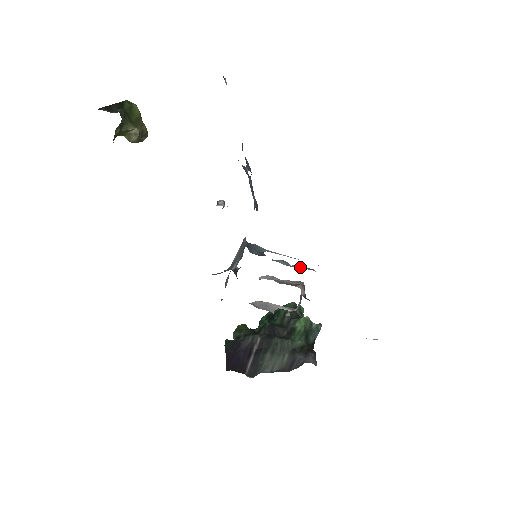
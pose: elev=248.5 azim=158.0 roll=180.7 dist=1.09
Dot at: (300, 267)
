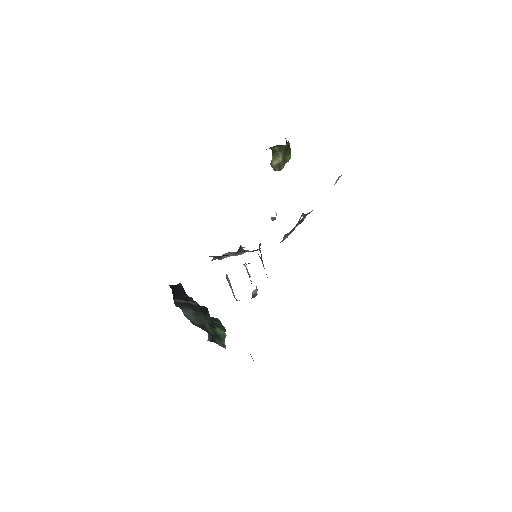
Dot at: occluded
